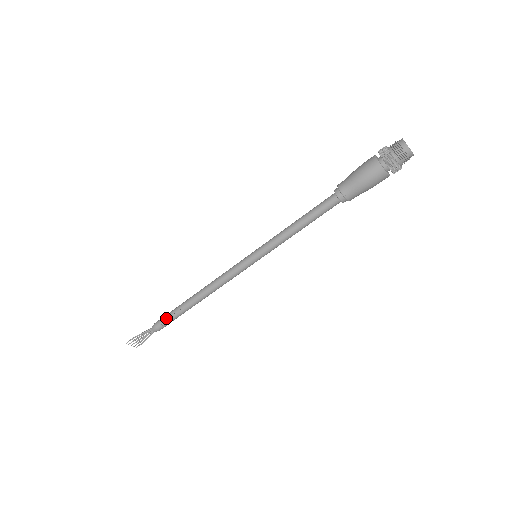
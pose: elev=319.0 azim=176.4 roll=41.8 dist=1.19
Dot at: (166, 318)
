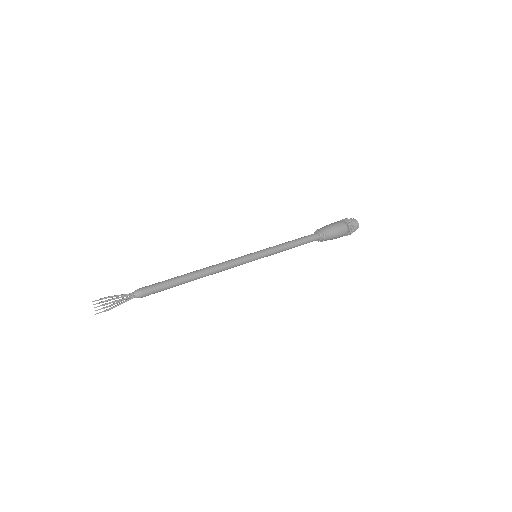
Dot at: (158, 284)
